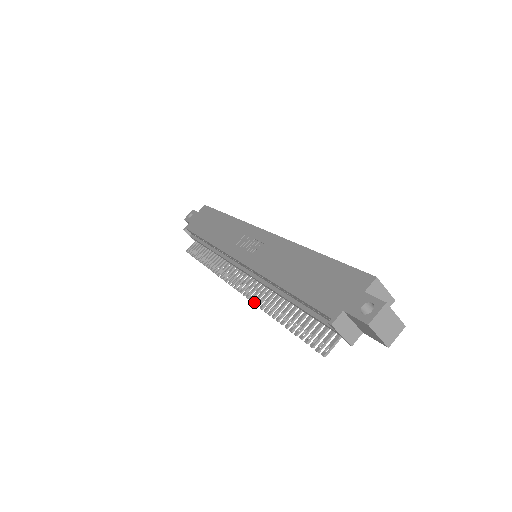
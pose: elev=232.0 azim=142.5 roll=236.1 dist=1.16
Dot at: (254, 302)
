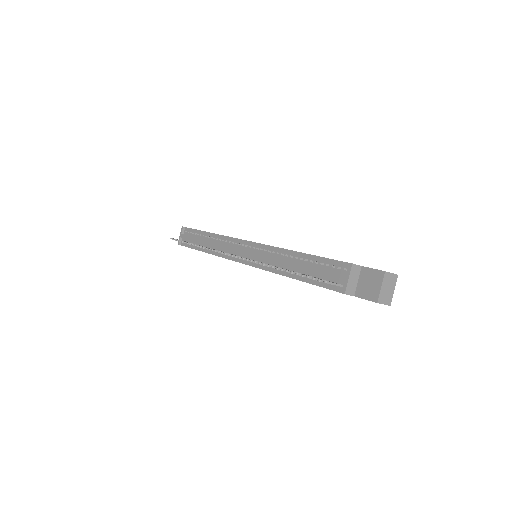
Dot at: occluded
